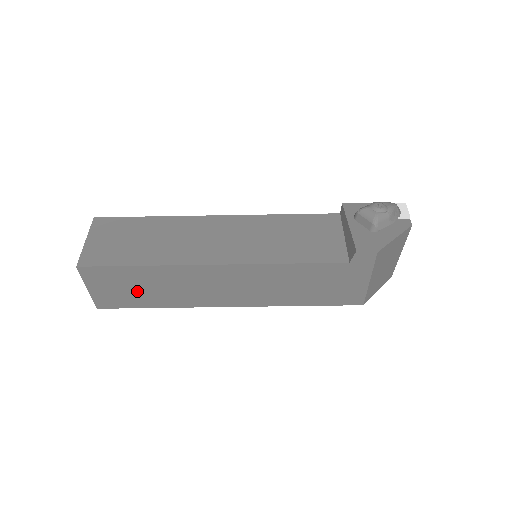
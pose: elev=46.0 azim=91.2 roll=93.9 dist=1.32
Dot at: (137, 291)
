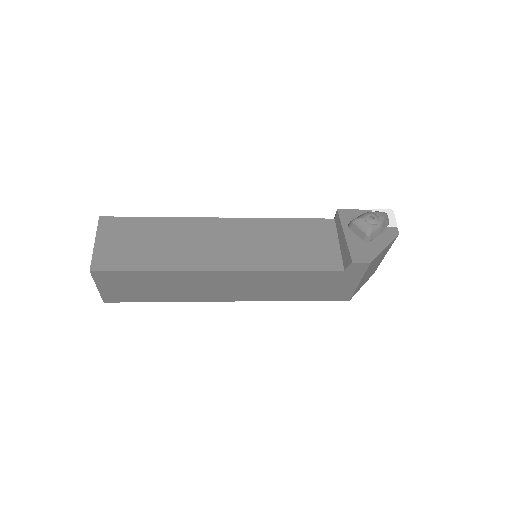
Dot at: (145, 290)
